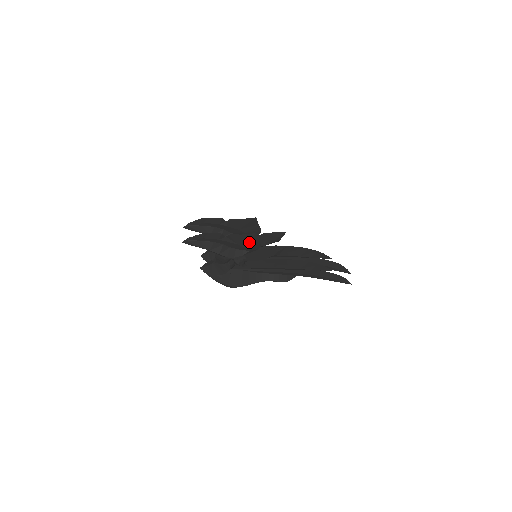
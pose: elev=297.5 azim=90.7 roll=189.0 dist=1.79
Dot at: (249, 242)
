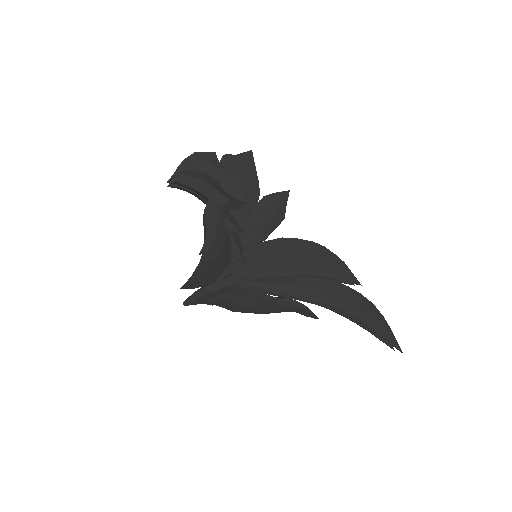
Dot at: (246, 175)
